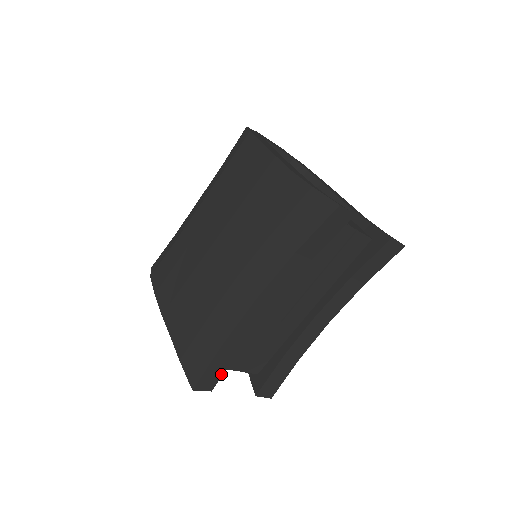
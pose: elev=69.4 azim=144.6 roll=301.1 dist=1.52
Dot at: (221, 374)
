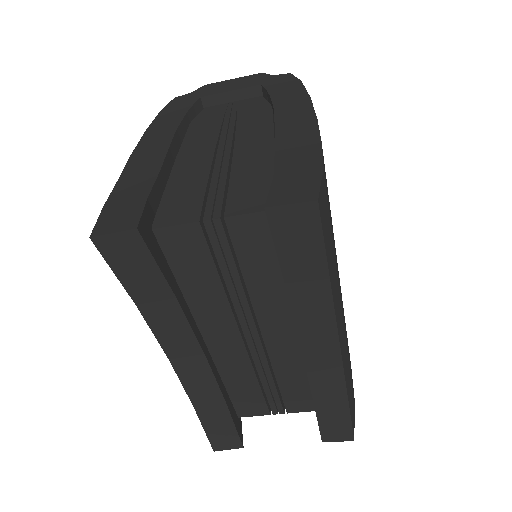
Dot at: (234, 431)
